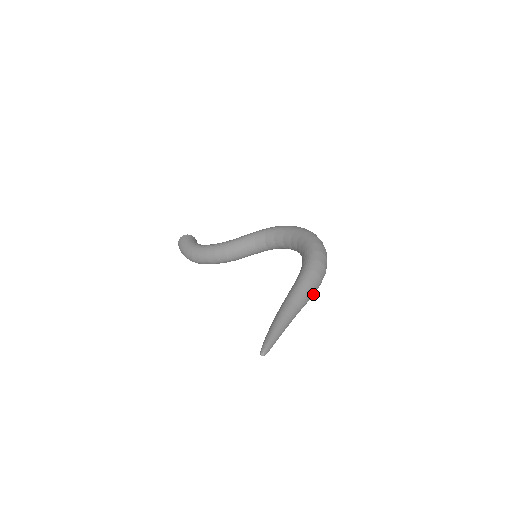
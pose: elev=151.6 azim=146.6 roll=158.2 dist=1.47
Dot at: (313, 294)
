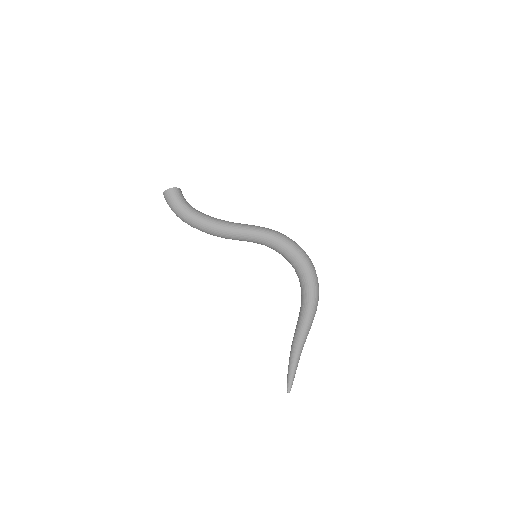
Dot at: occluded
